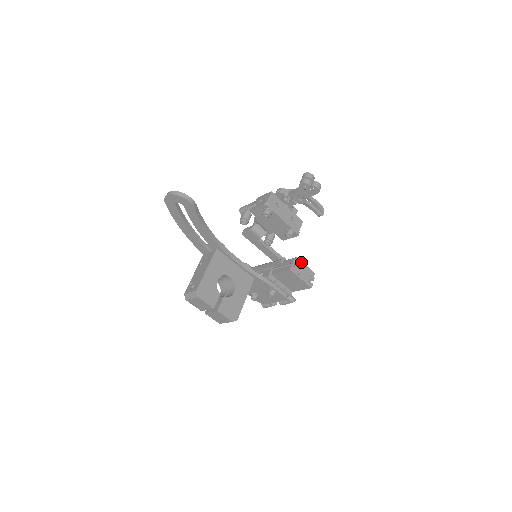
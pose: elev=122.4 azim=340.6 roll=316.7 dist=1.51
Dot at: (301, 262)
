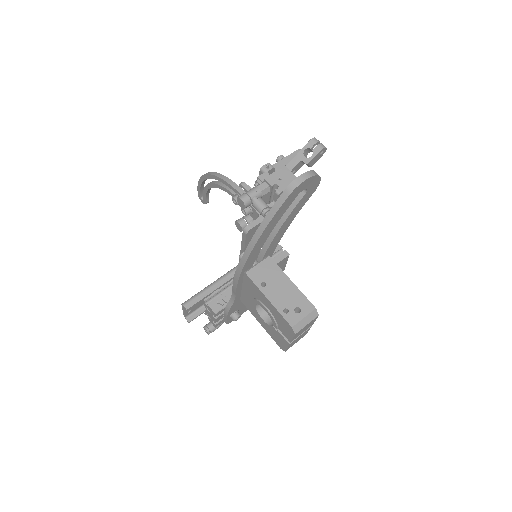
Dot at: occluded
